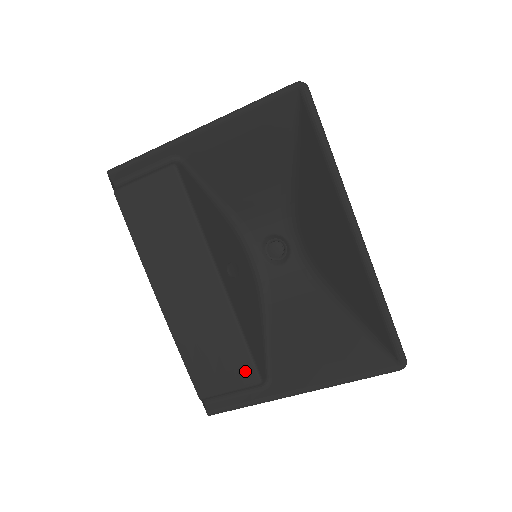
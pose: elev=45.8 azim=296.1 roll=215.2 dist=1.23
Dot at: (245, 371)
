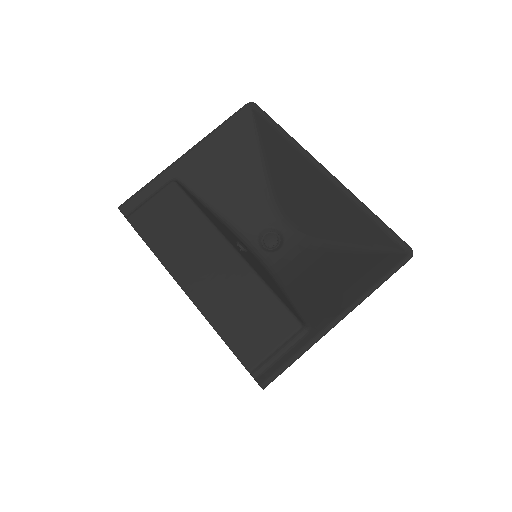
Dot at: (283, 320)
